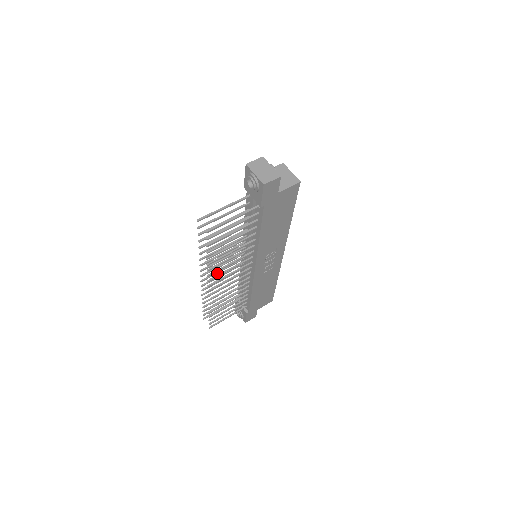
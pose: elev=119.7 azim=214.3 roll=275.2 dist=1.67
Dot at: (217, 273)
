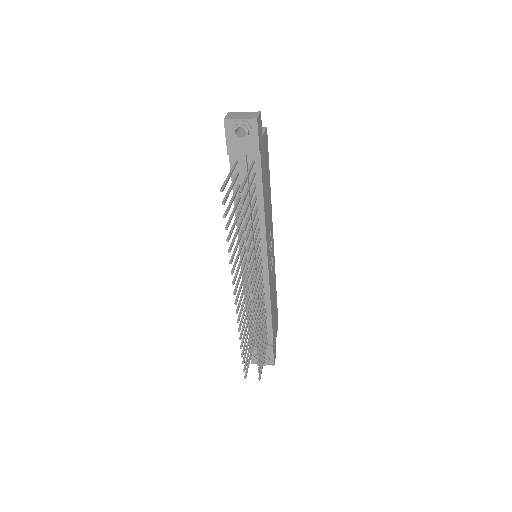
Dot at: (240, 290)
